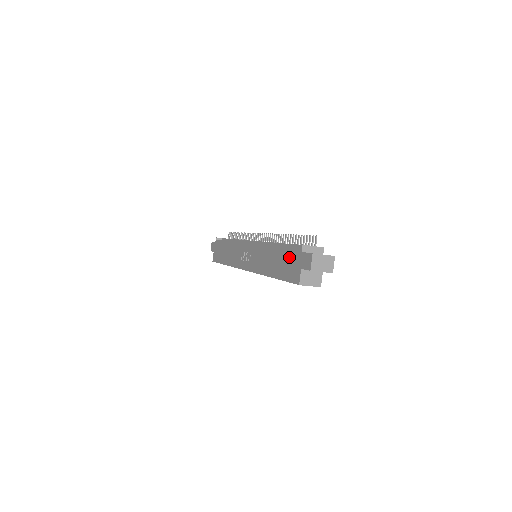
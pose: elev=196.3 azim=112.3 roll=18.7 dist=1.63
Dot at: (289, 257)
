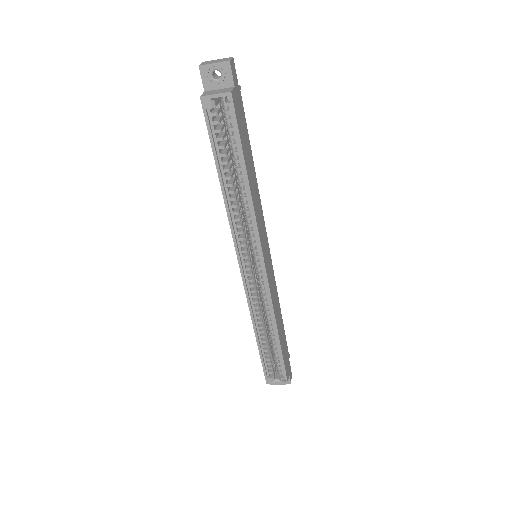
Dot at: occluded
